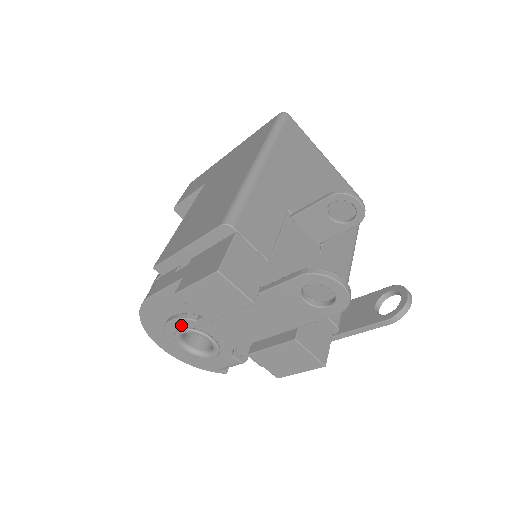
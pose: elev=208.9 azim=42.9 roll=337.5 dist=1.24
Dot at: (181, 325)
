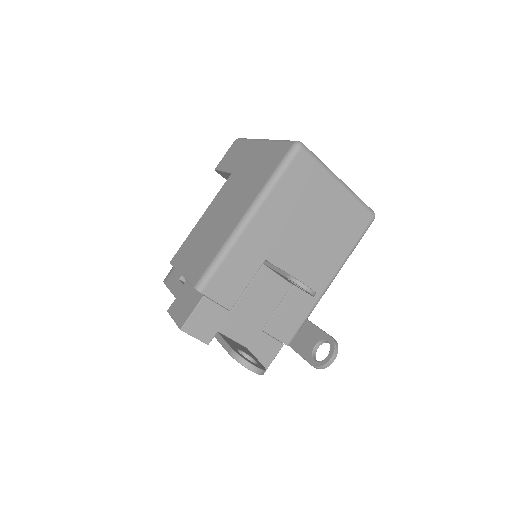
Dot at: occluded
